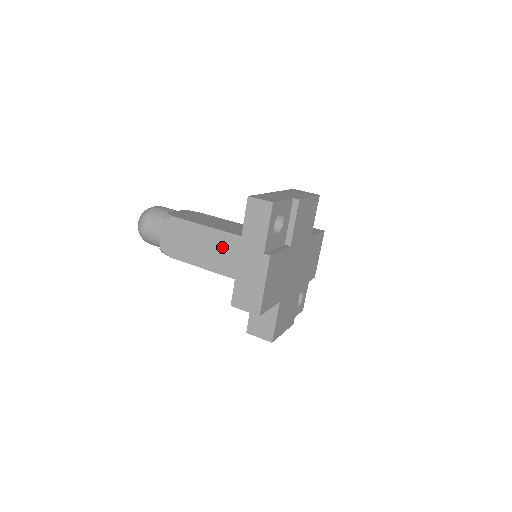
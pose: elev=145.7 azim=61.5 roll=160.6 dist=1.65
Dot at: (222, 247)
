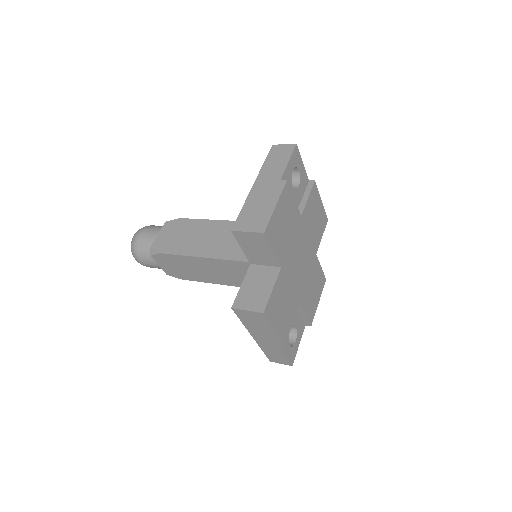
Dot at: (224, 234)
